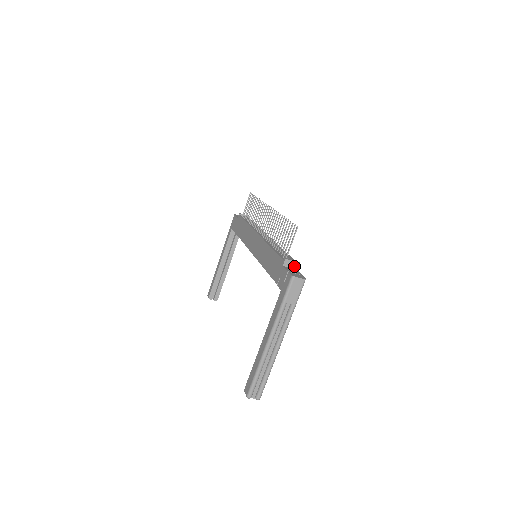
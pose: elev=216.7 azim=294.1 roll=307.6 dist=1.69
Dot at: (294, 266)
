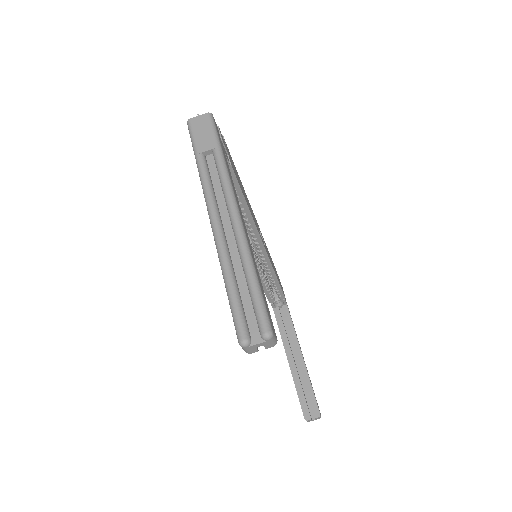
Dot at: occluded
